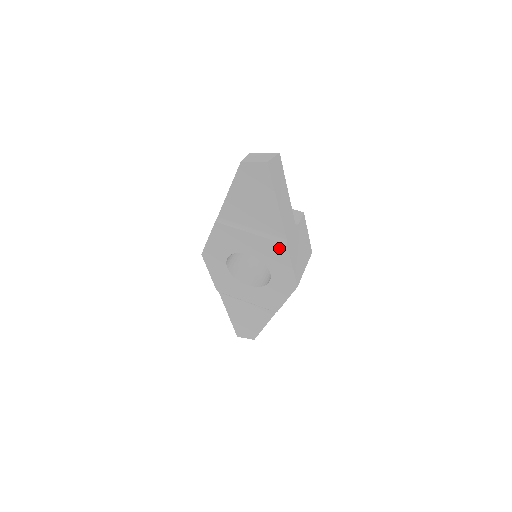
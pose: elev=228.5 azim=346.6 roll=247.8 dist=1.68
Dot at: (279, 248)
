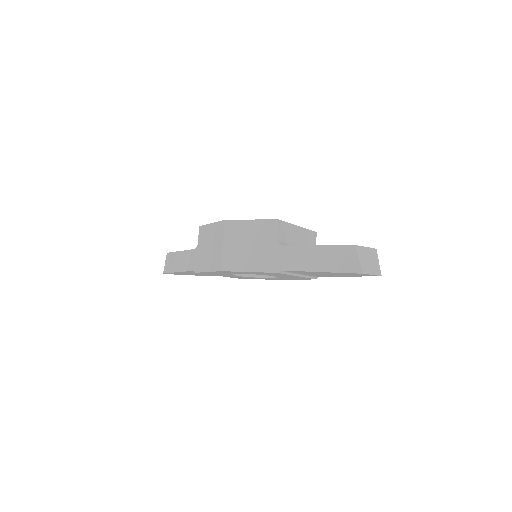
Dot at: occluded
